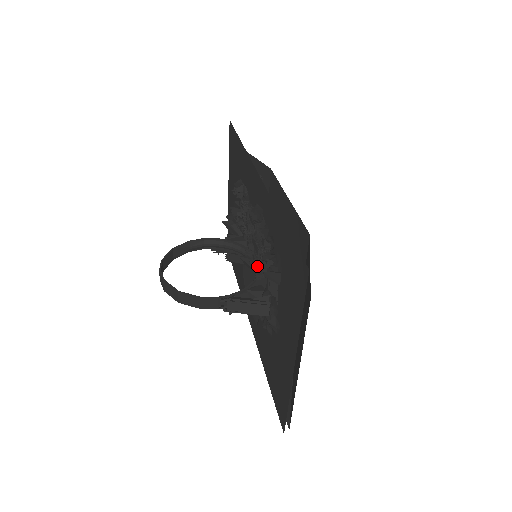
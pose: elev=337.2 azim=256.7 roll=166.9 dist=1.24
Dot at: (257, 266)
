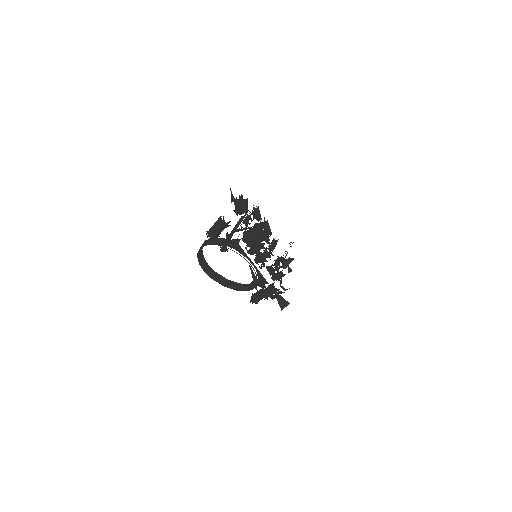
Dot at: occluded
